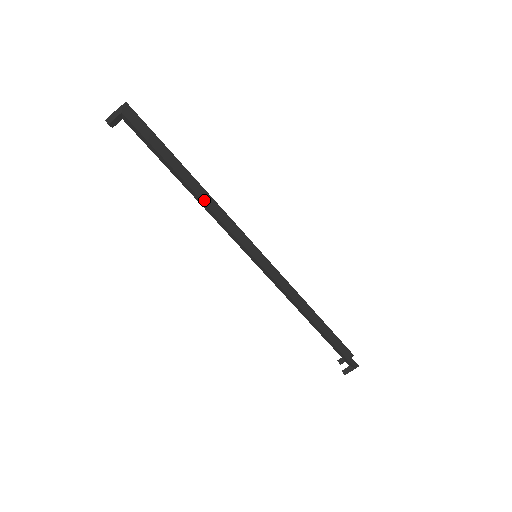
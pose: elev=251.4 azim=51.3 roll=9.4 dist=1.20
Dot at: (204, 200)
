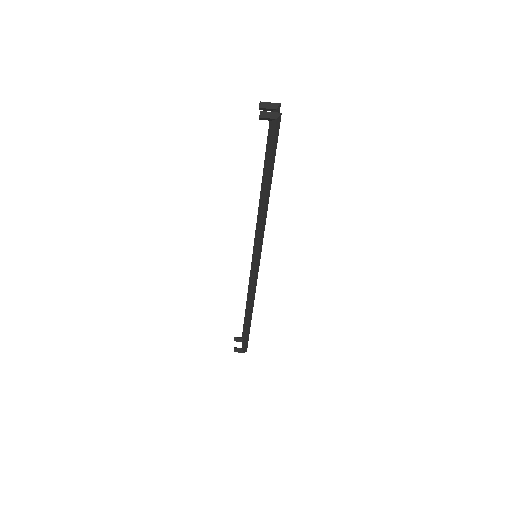
Dot at: (265, 208)
